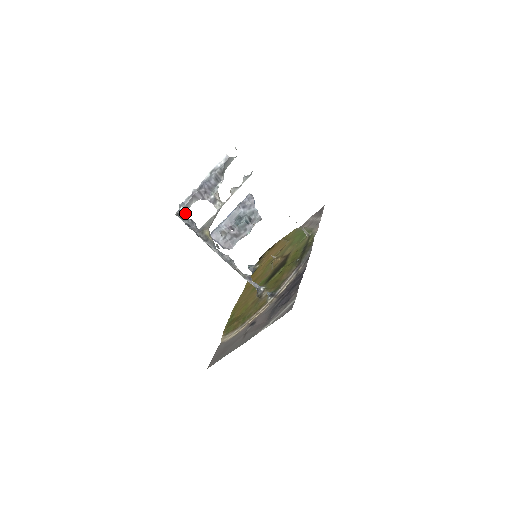
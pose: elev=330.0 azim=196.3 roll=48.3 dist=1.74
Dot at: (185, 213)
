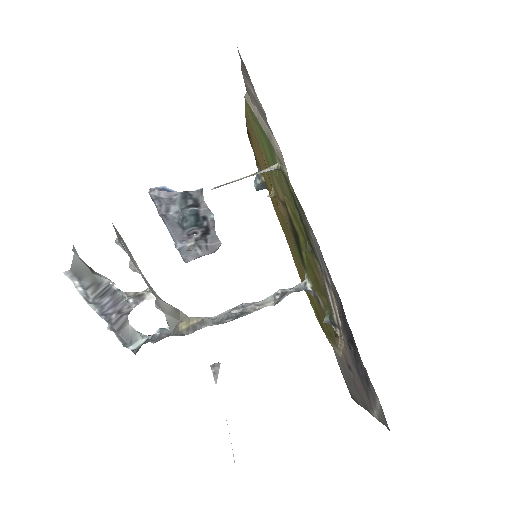
Dot at: (140, 341)
